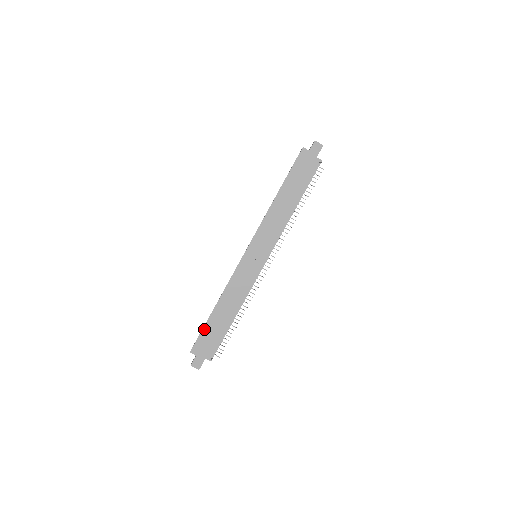
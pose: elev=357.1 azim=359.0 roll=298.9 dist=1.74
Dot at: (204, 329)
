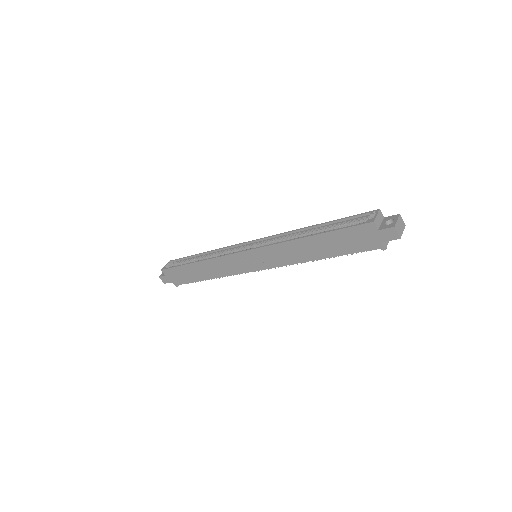
Dot at: (179, 267)
